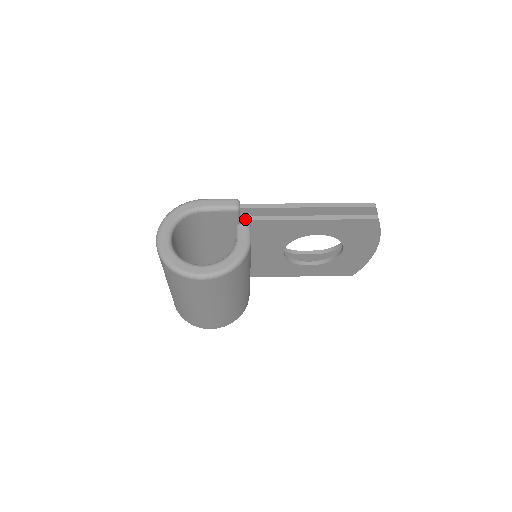
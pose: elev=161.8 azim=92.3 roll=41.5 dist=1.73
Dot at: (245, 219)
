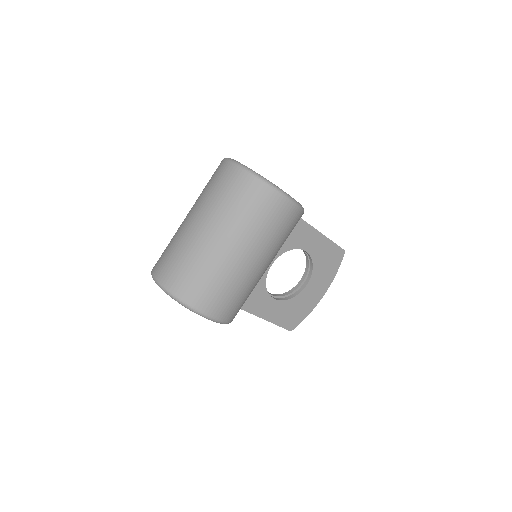
Dot at: occluded
